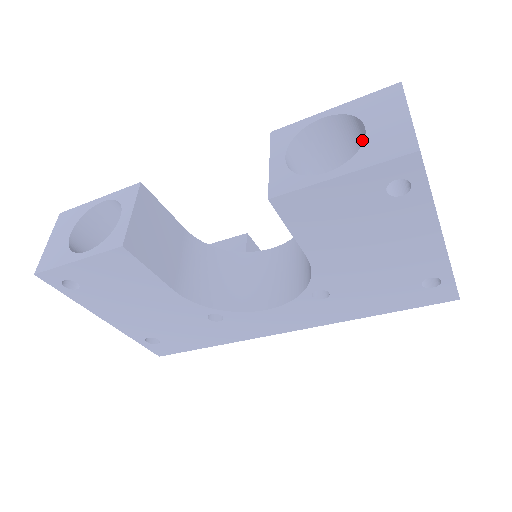
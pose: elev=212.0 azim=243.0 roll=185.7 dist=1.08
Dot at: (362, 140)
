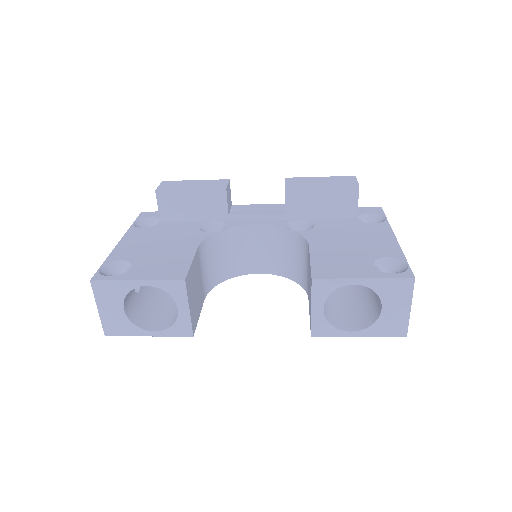
Dot at: occluded
